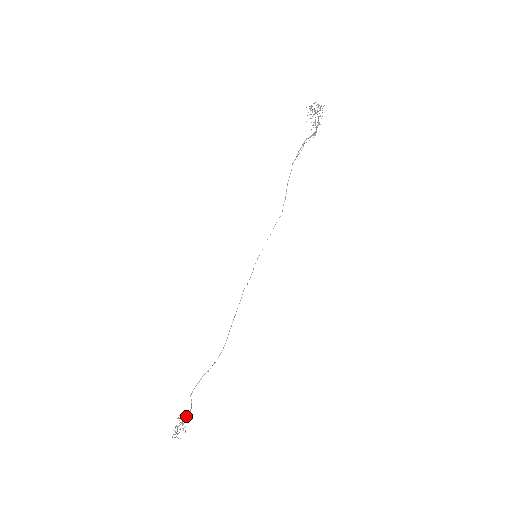
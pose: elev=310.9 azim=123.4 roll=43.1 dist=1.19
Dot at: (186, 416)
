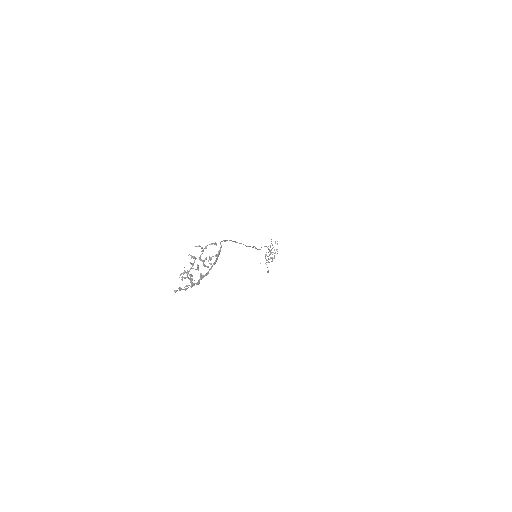
Dot at: (200, 277)
